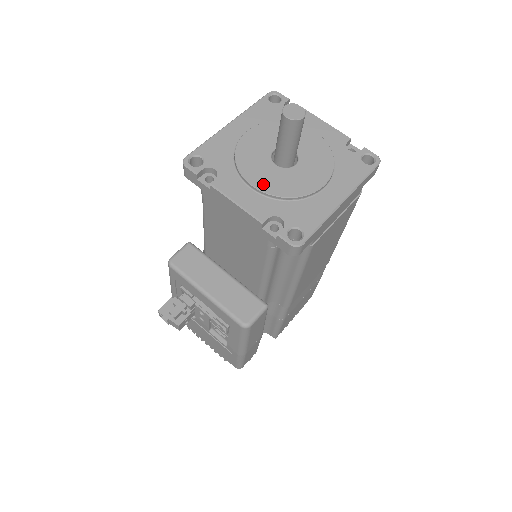
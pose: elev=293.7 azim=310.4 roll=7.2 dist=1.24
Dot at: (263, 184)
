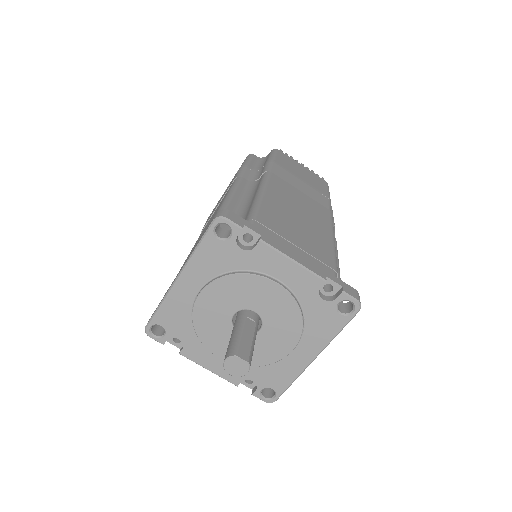
Dot at: occluded
